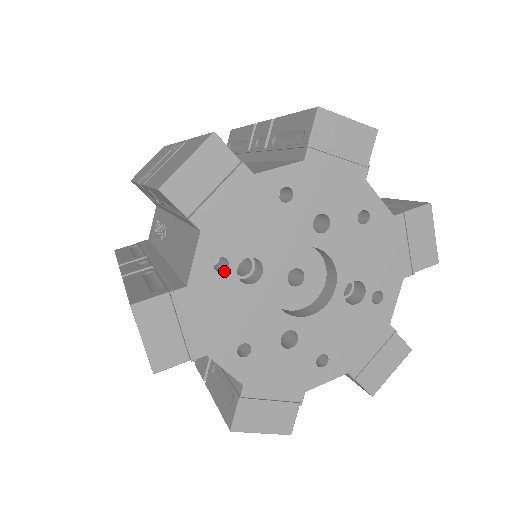
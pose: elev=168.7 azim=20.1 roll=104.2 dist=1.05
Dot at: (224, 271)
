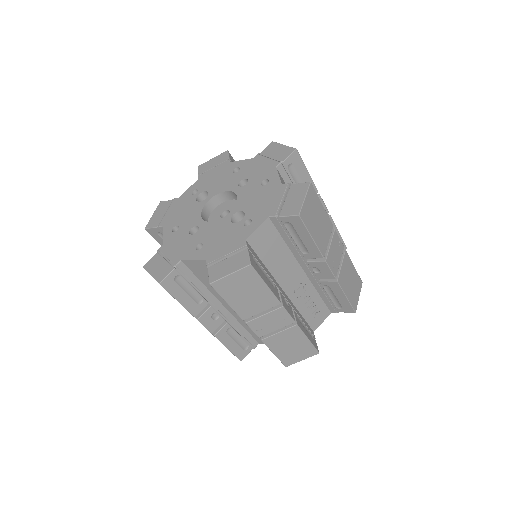
Dot at: (194, 195)
